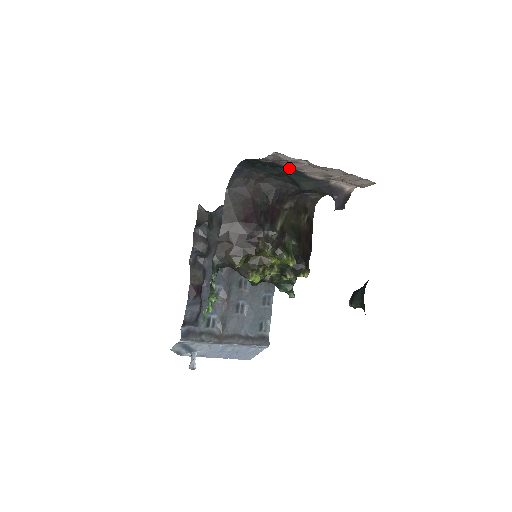
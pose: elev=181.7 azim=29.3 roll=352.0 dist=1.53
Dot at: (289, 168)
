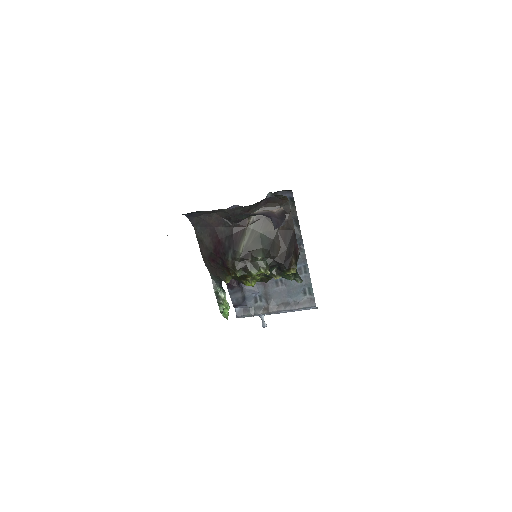
Dot at: occluded
